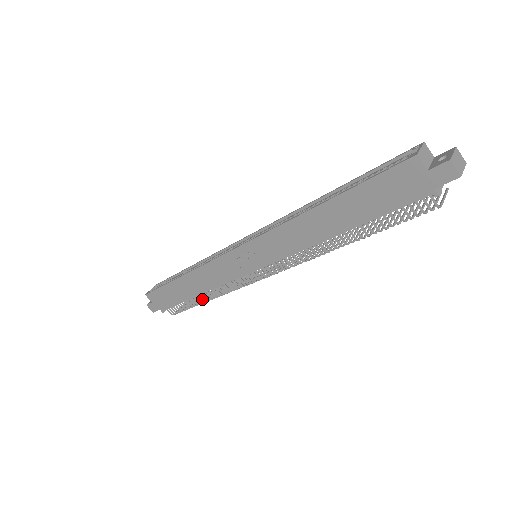
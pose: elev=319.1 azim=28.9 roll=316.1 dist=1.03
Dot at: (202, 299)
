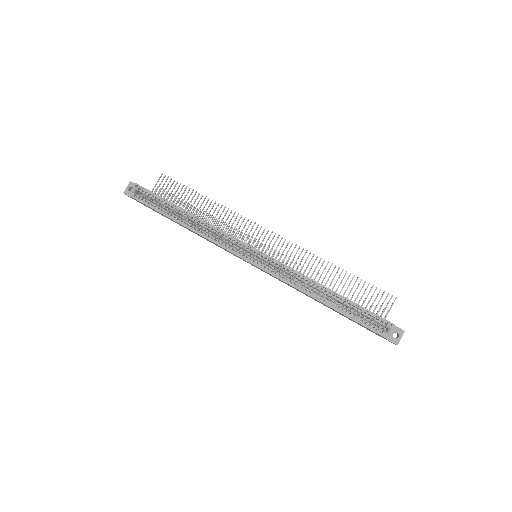
Dot at: occluded
